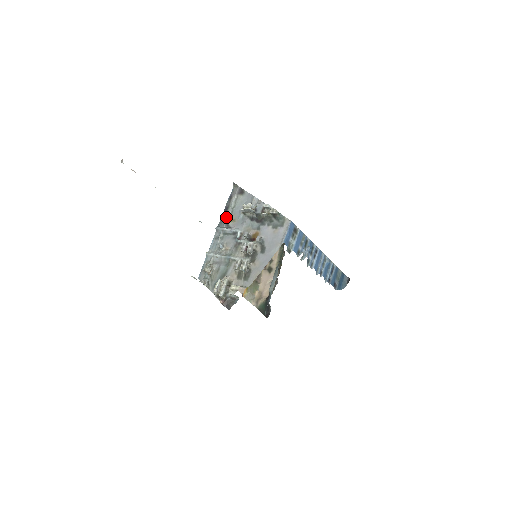
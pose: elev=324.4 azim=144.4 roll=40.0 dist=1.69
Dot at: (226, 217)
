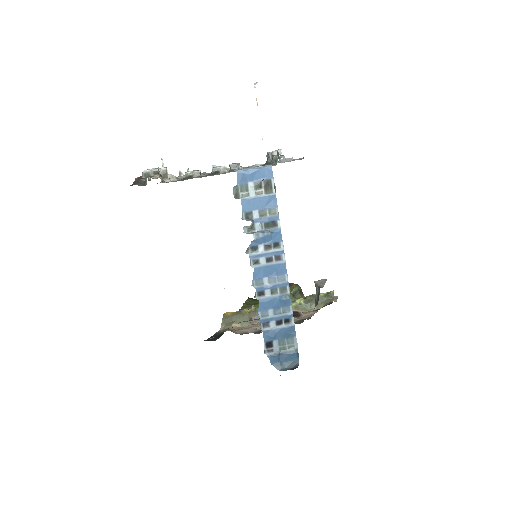
Dot at: (256, 164)
